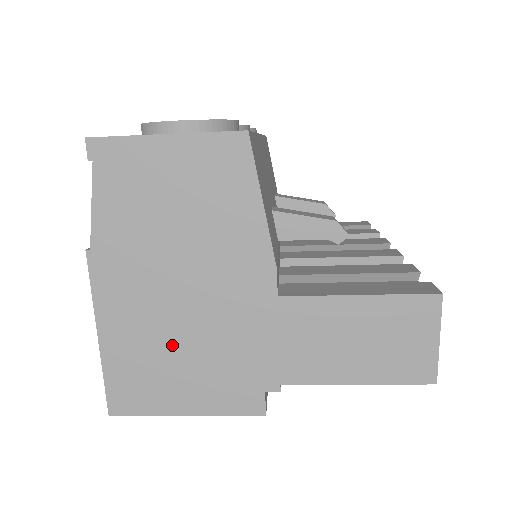
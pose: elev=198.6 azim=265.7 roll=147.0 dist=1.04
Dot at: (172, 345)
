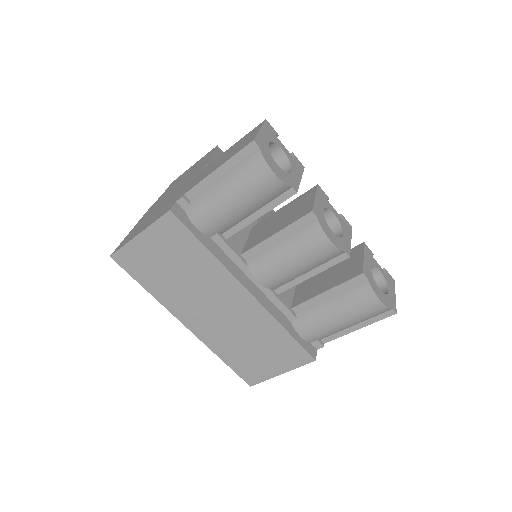
Dot at: (154, 213)
